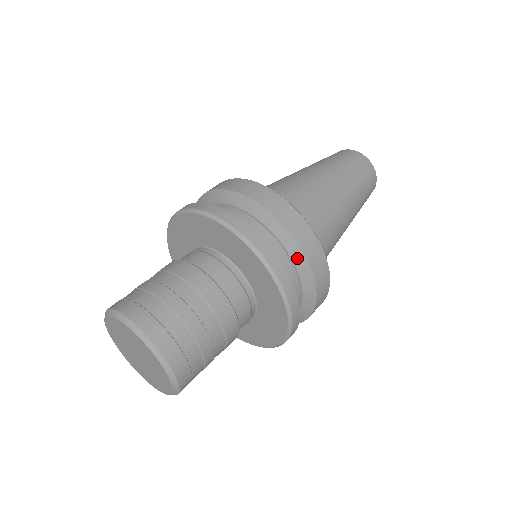
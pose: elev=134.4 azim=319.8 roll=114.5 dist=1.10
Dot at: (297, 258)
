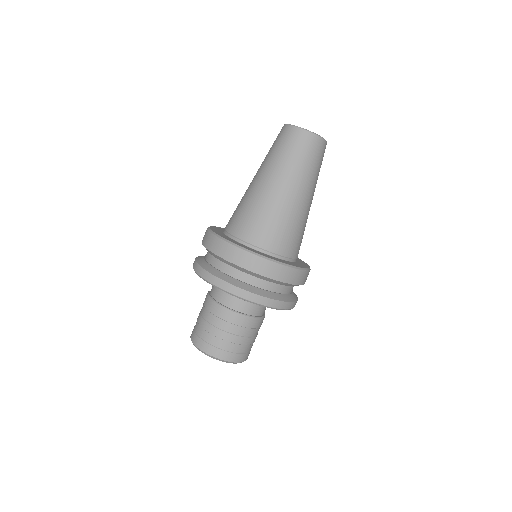
Dot at: (277, 282)
